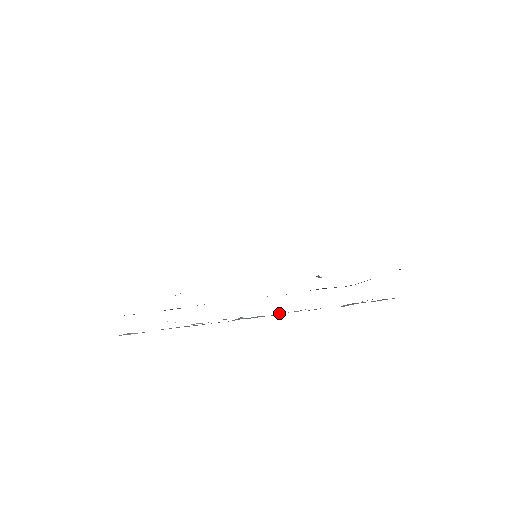
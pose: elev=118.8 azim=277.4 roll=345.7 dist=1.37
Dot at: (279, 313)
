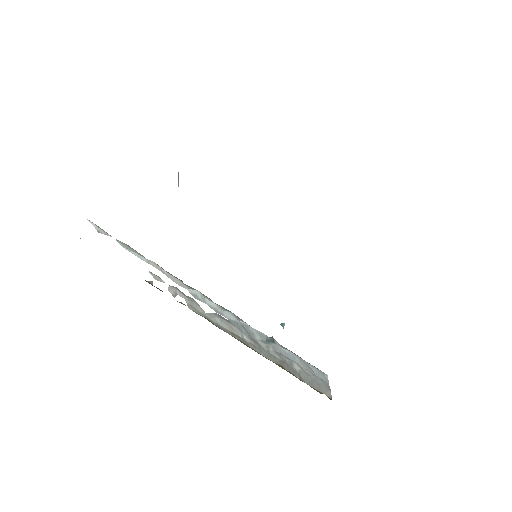
Dot at: occluded
